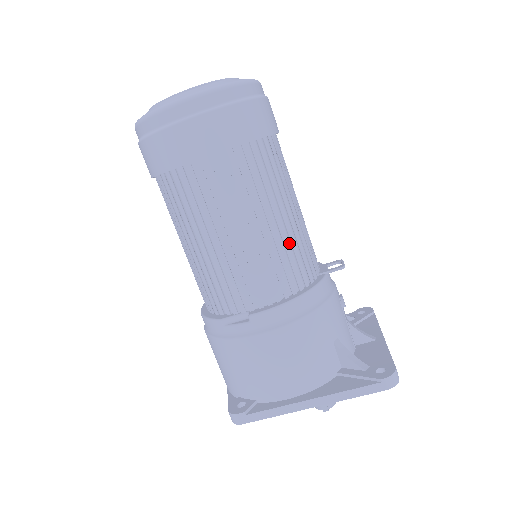
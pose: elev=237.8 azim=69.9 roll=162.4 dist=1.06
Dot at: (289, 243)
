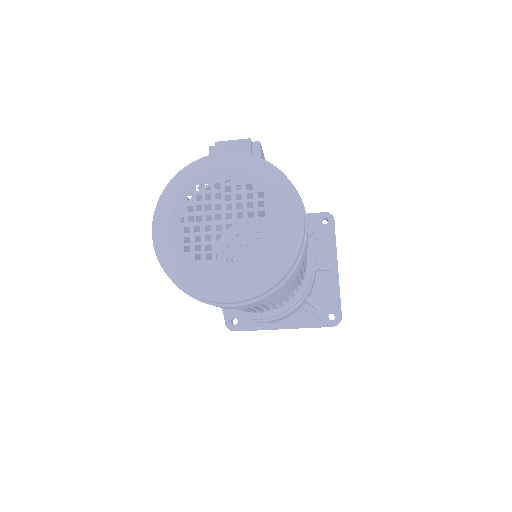
Dot at: (293, 286)
